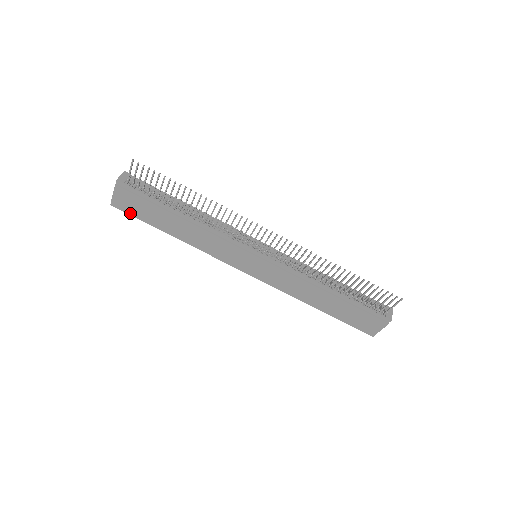
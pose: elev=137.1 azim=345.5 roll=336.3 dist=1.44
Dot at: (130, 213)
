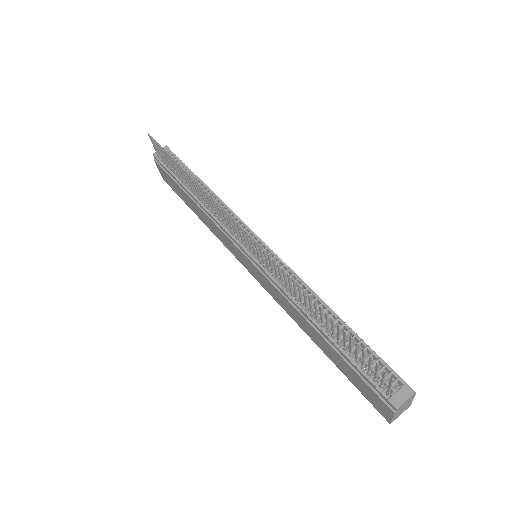
Dot at: (173, 189)
